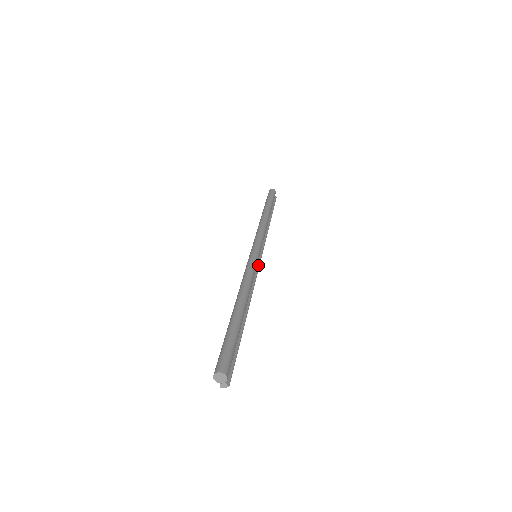
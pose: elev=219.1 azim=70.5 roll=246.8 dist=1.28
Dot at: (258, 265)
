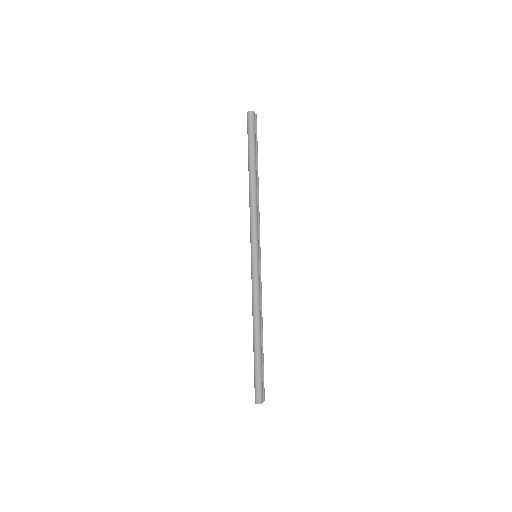
Dot at: (260, 267)
